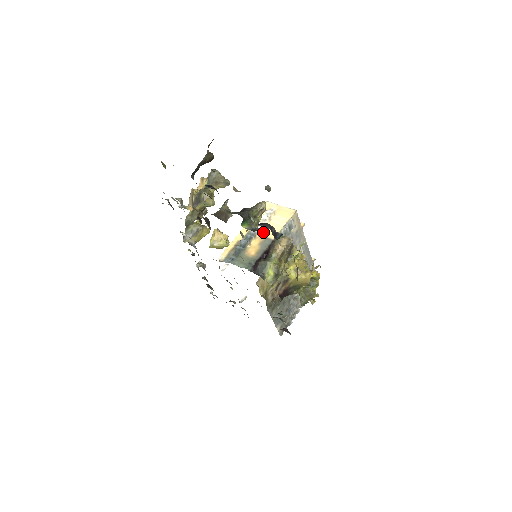
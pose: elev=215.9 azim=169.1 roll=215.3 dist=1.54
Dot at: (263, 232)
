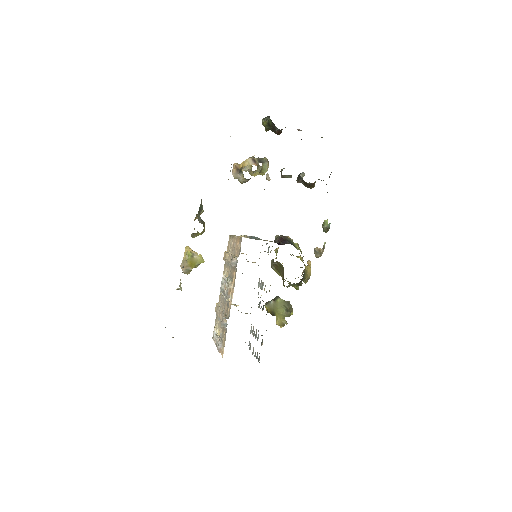
Dot at: occluded
